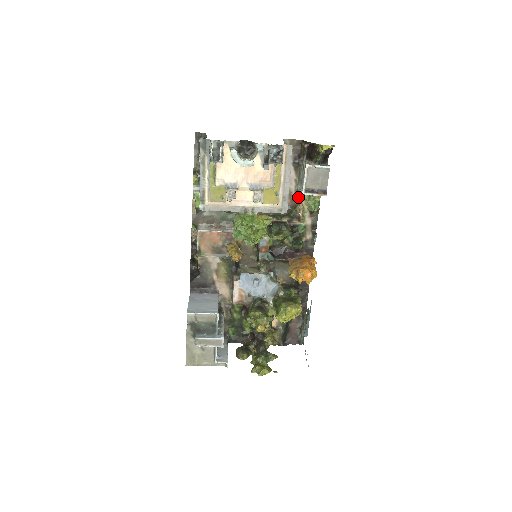
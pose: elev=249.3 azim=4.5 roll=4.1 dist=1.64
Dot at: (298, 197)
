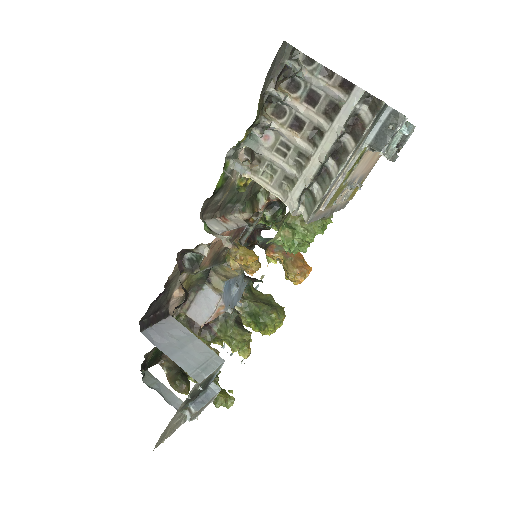
Dot at: occluded
